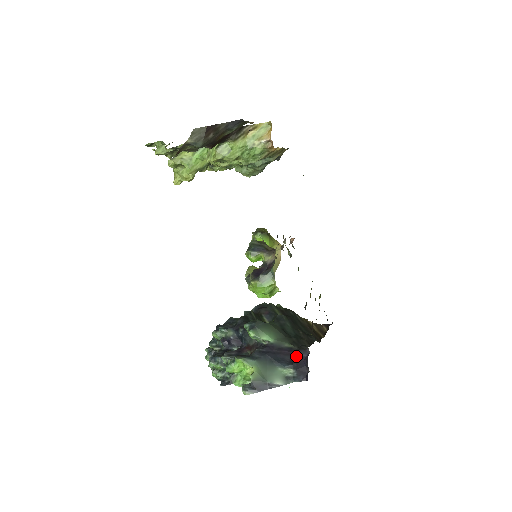
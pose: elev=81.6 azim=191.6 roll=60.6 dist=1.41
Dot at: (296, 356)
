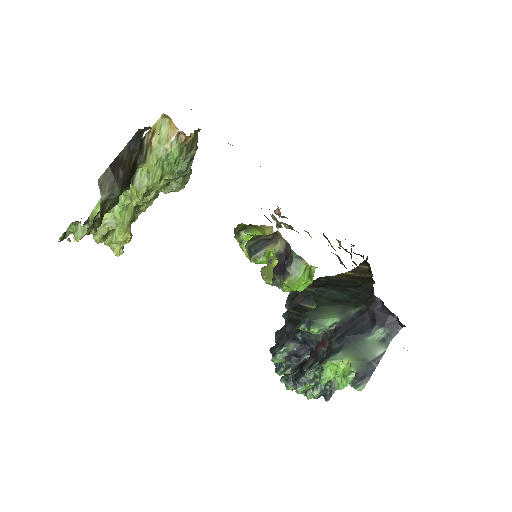
Dot at: (372, 314)
